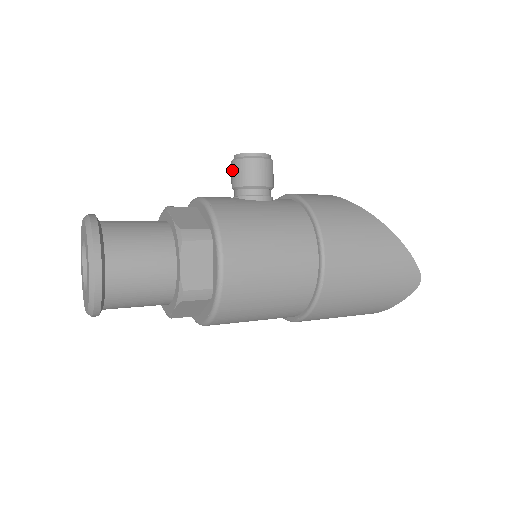
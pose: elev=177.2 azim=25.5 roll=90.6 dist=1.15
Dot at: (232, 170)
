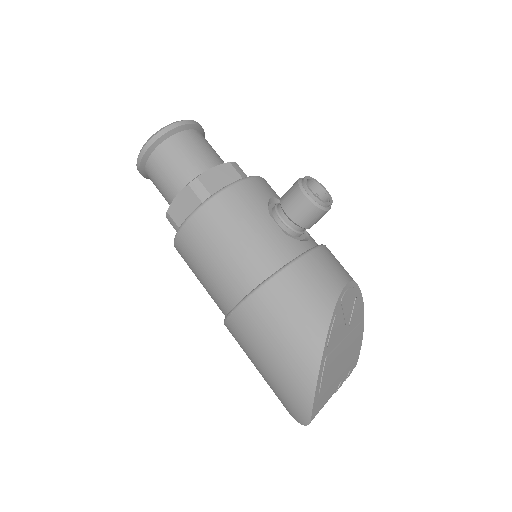
Dot at: occluded
